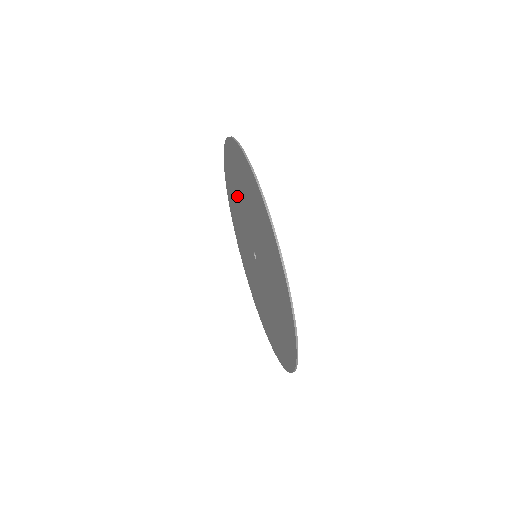
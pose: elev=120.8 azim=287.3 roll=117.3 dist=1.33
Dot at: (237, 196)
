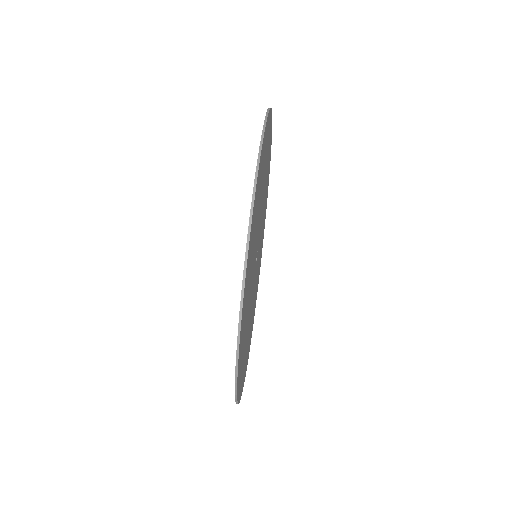
Dot at: occluded
